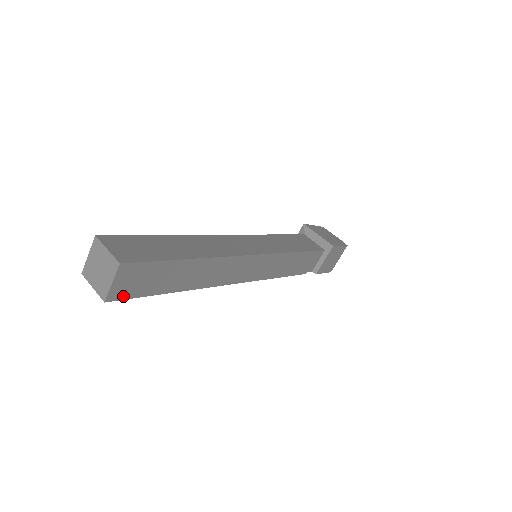
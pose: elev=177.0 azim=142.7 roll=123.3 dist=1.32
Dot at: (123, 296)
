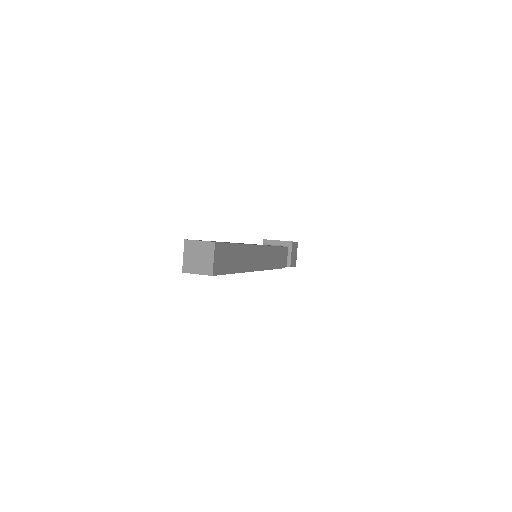
Dot at: (218, 272)
